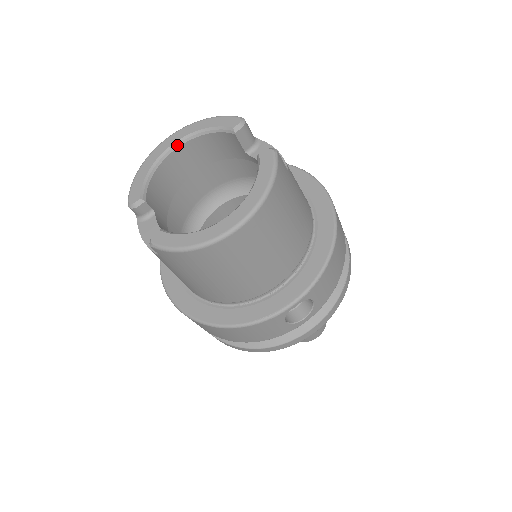
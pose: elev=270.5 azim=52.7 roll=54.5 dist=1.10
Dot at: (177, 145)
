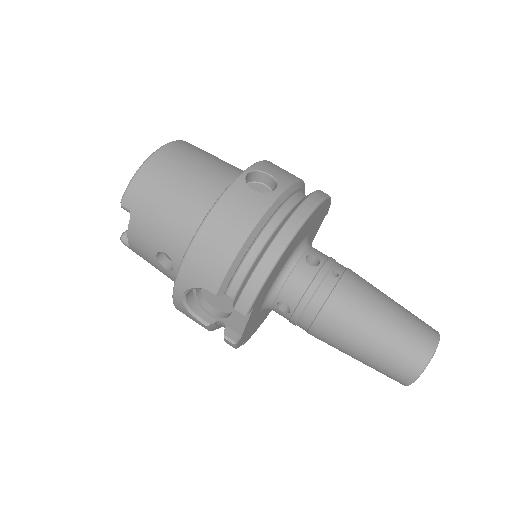
Dot at: occluded
